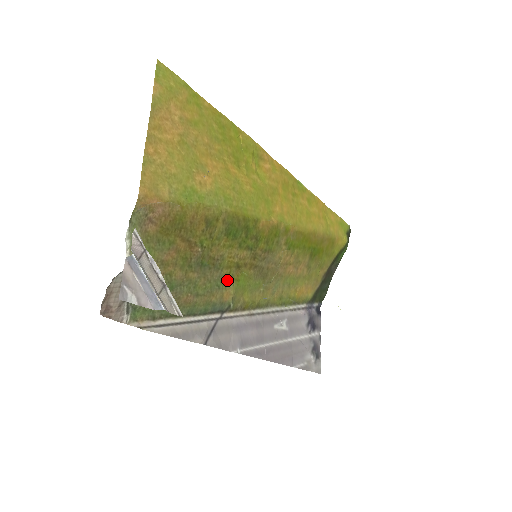
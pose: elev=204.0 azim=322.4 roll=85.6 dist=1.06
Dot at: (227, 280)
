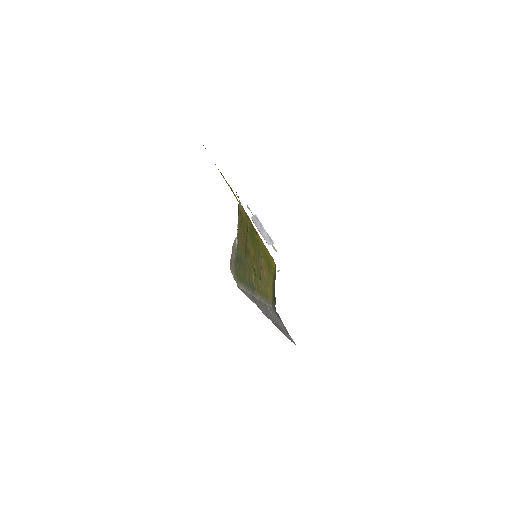
Dot at: (251, 268)
